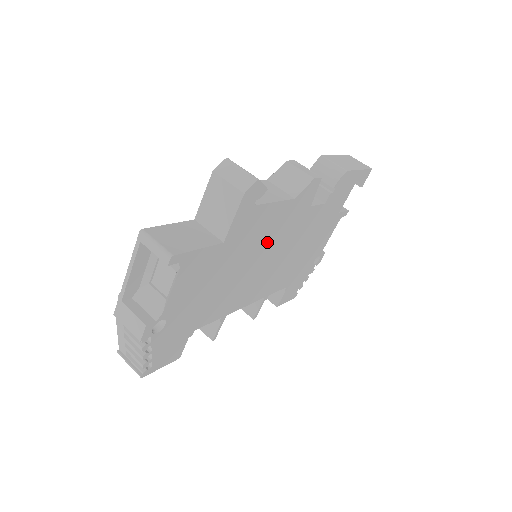
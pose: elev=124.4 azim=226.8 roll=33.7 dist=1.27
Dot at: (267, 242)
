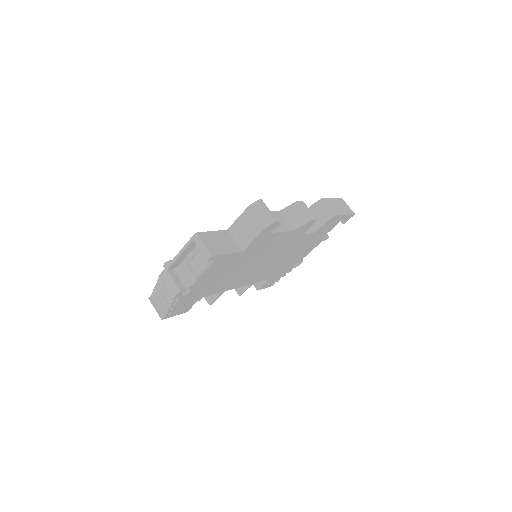
Dot at: (268, 252)
